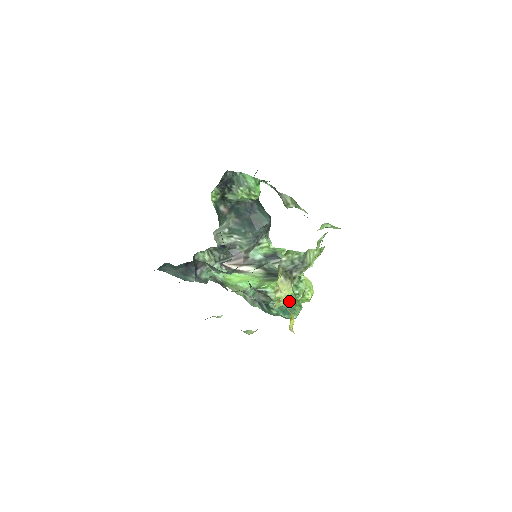
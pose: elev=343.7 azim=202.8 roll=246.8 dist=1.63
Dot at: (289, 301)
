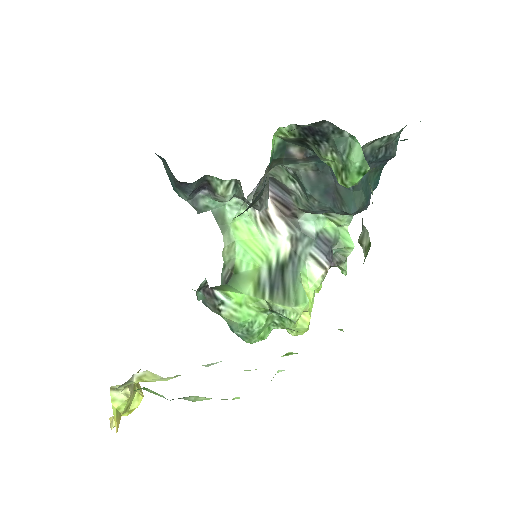
Dot at: (246, 329)
